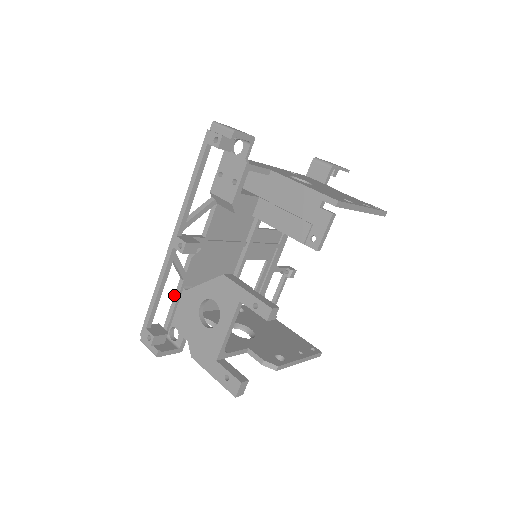
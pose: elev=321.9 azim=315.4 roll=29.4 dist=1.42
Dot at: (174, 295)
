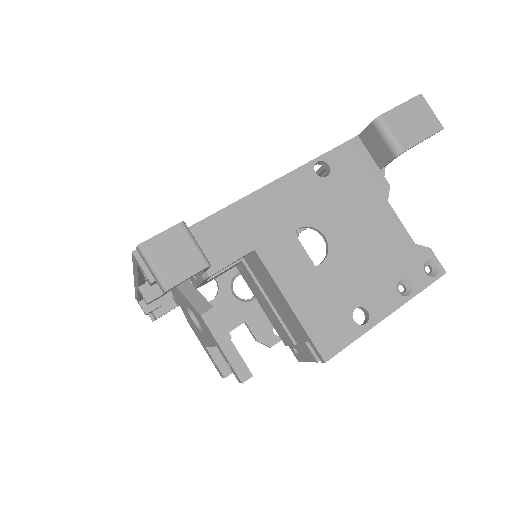
Dot at: occluded
